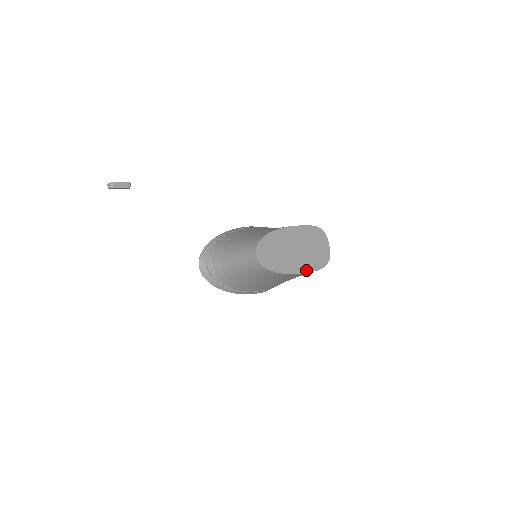
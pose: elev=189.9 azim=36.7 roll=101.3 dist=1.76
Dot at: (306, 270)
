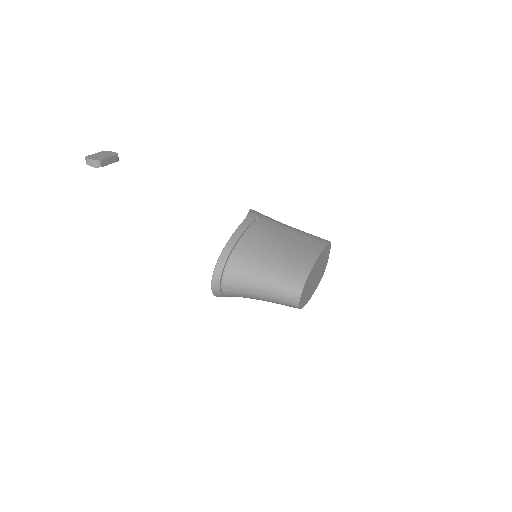
Dot at: (315, 289)
